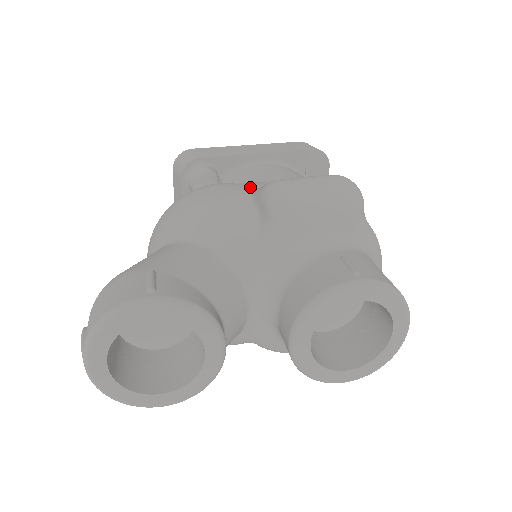
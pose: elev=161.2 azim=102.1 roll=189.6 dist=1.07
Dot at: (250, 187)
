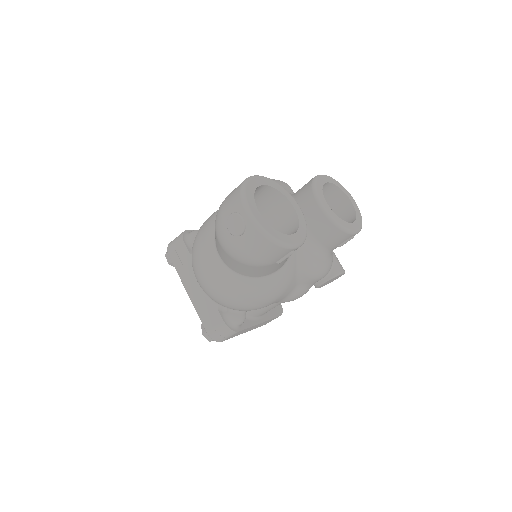
Dot at: occluded
